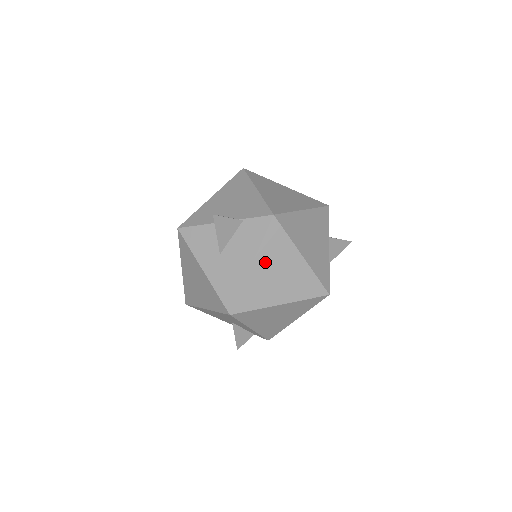
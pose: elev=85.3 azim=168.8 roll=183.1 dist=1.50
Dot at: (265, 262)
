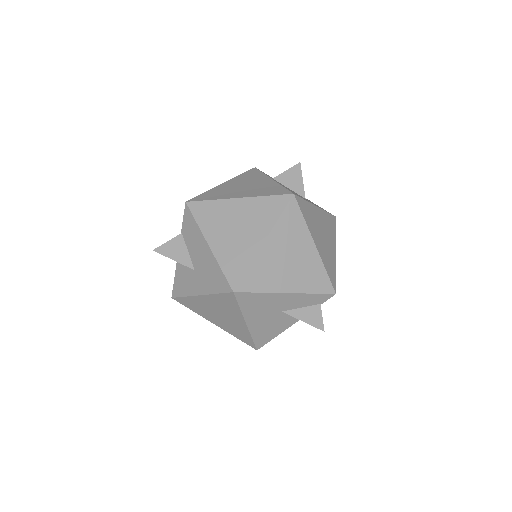
Dot at: (215, 232)
